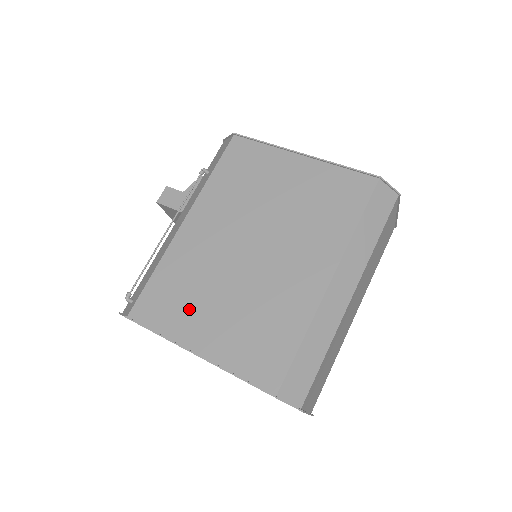
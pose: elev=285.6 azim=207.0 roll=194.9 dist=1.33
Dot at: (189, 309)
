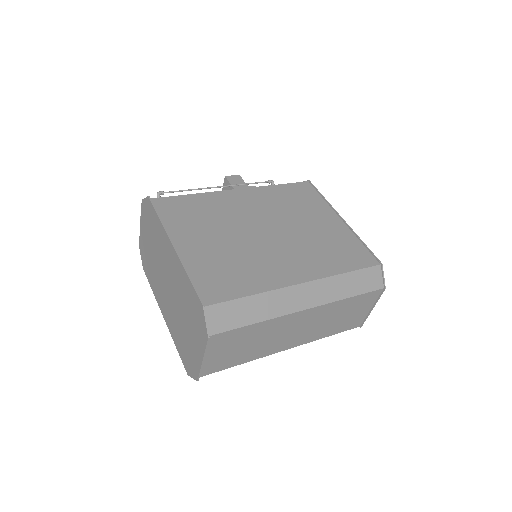
Dot at: (194, 225)
